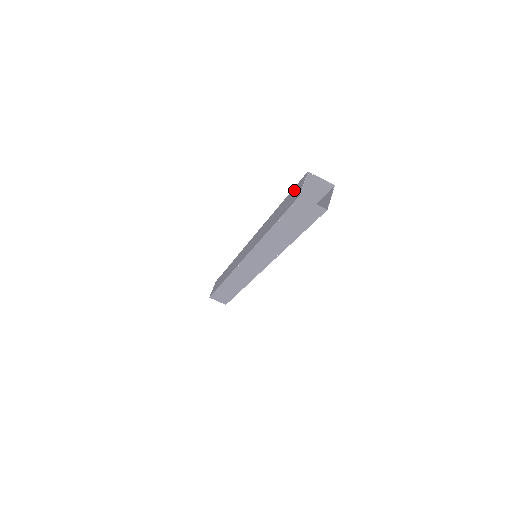
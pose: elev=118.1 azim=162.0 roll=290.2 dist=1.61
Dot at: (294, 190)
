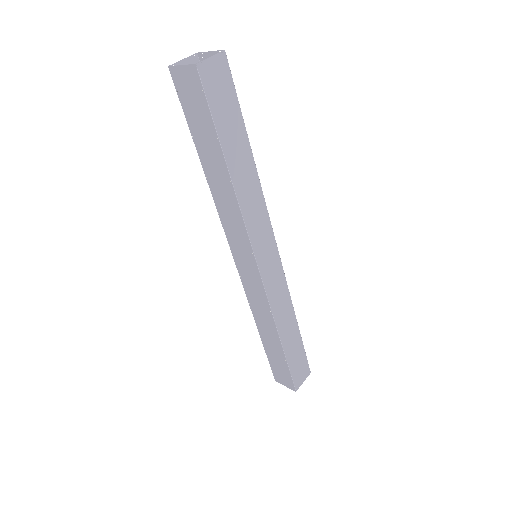
Dot at: occluded
